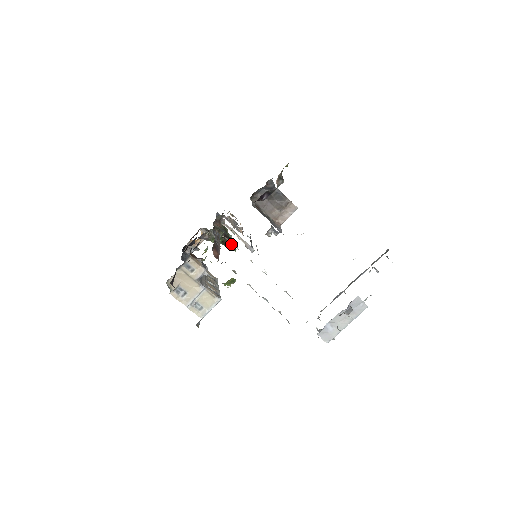
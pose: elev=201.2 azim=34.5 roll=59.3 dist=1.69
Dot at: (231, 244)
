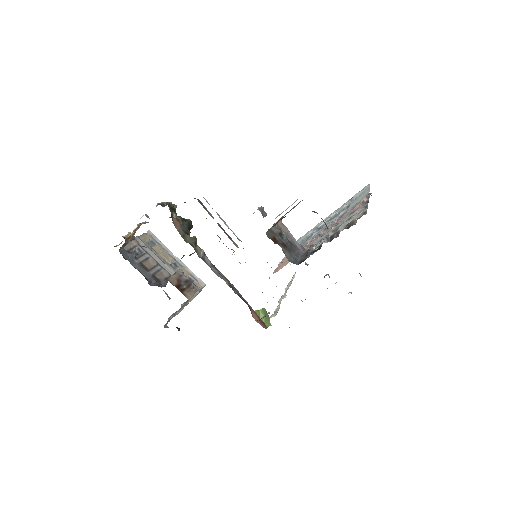
Dot at: occluded
